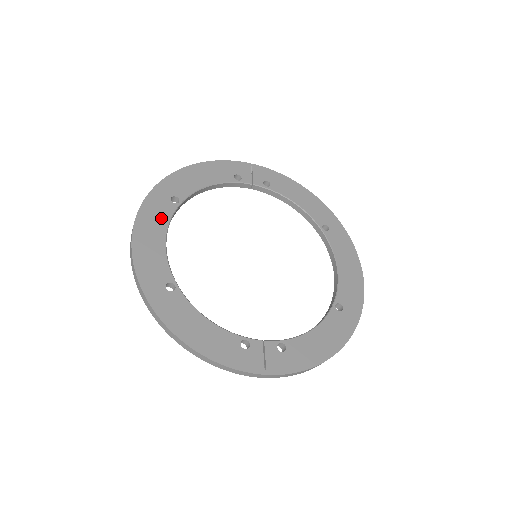
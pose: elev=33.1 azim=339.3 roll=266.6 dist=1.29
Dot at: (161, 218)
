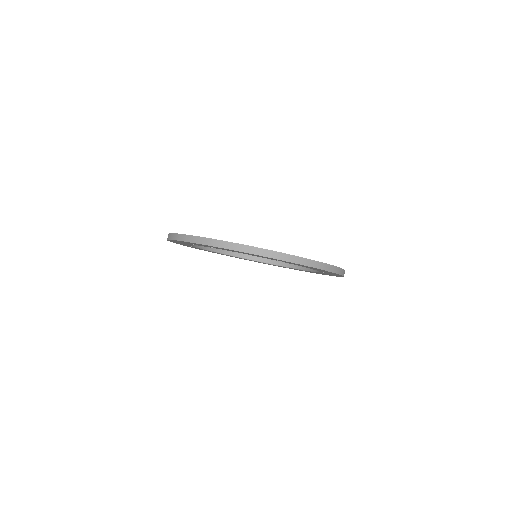
Dot at: occluded
